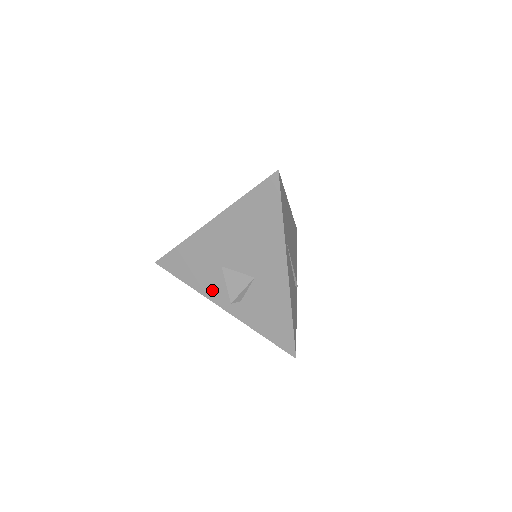
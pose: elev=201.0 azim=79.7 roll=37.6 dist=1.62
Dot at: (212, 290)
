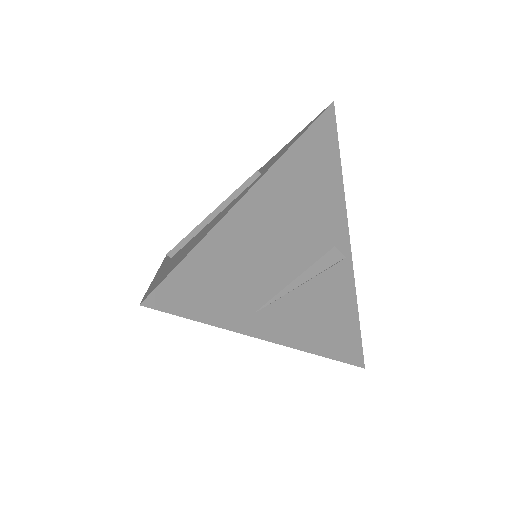
Dot at: occluded
